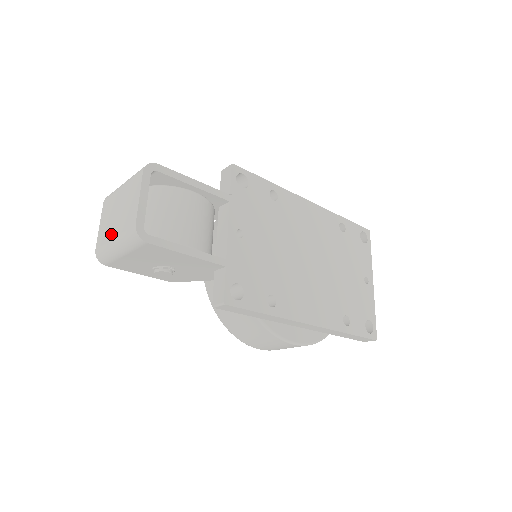
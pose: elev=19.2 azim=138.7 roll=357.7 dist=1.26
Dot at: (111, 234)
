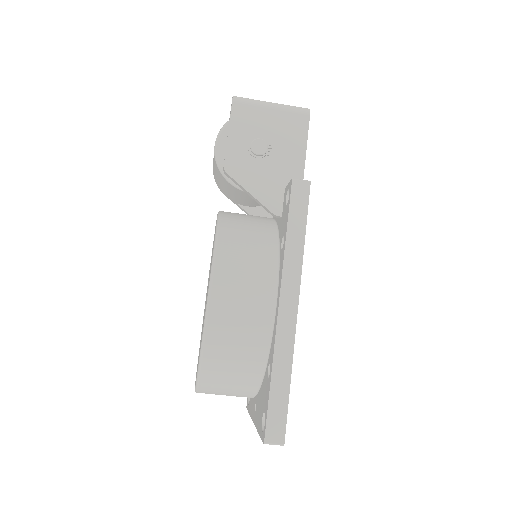
Dot at: occluded
